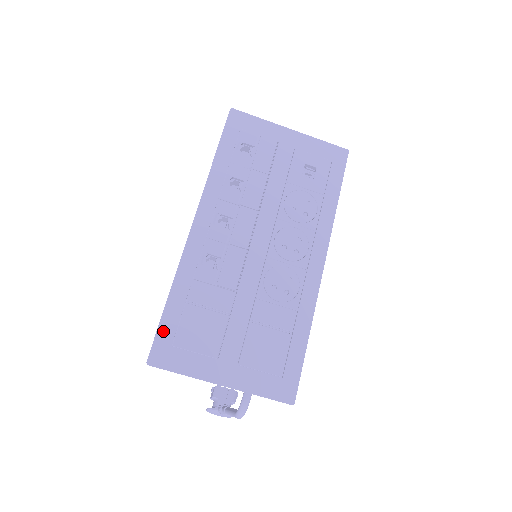
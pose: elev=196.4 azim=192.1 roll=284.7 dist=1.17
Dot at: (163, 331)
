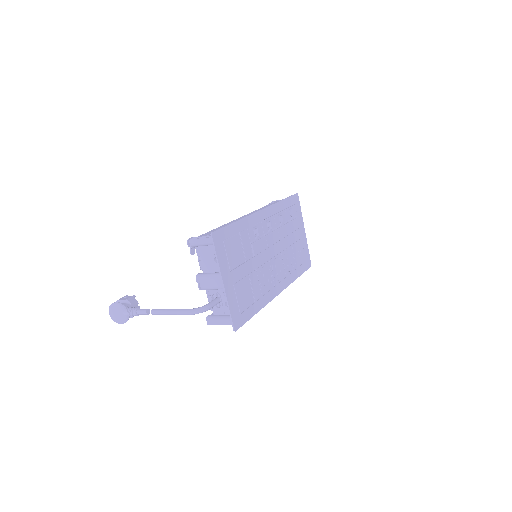
Dot at: (225, 230)
